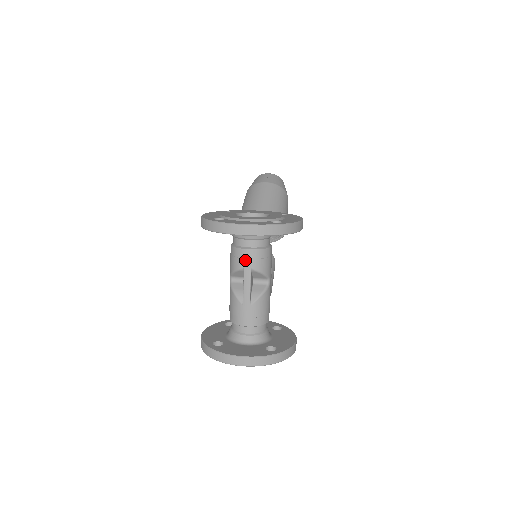
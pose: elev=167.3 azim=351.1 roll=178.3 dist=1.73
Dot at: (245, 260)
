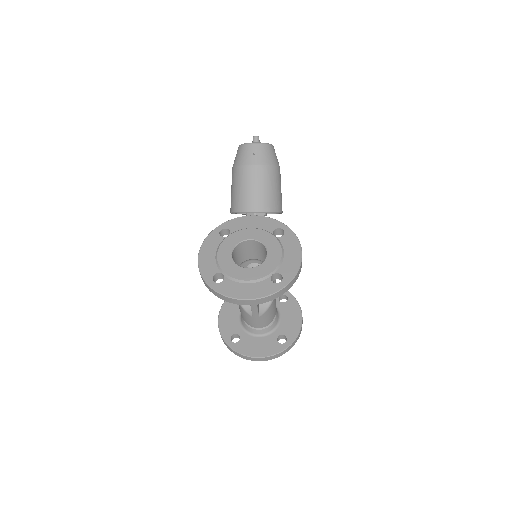
Dot at: occluded
